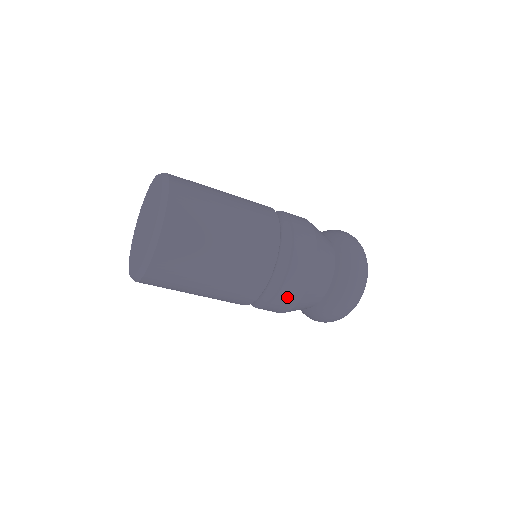
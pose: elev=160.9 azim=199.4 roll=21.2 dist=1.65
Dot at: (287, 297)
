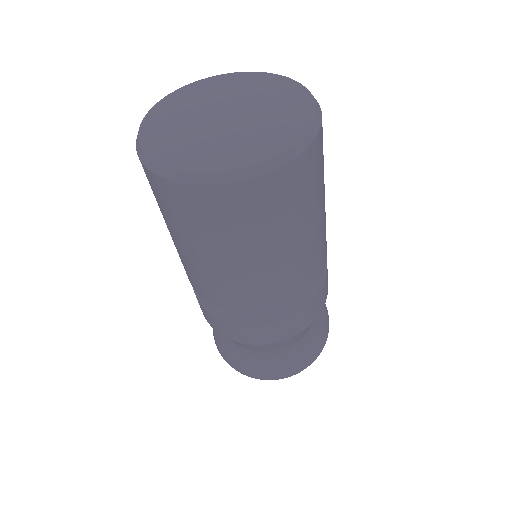
Dot at: (318, 303)
